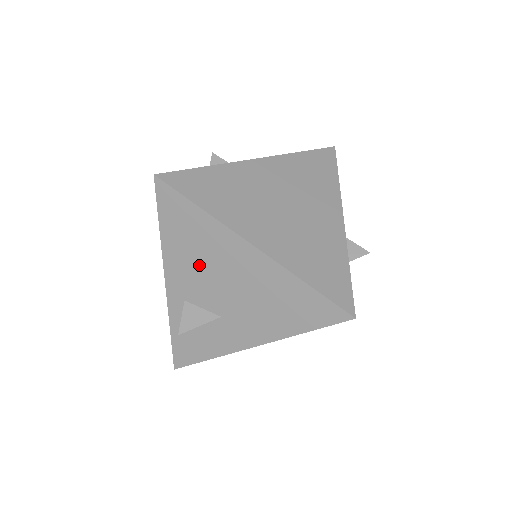
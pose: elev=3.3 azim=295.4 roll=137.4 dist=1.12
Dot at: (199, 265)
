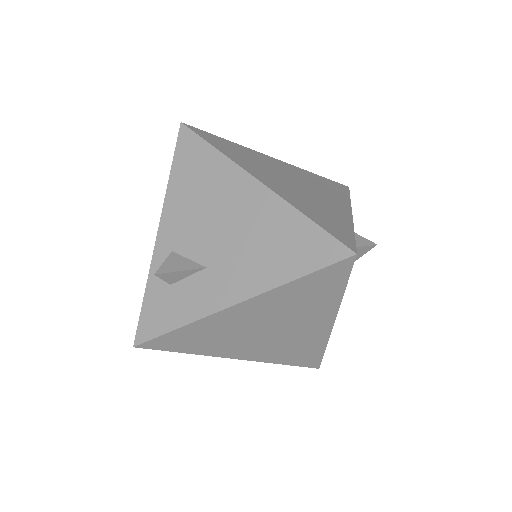
Dot at: (198, 208)
